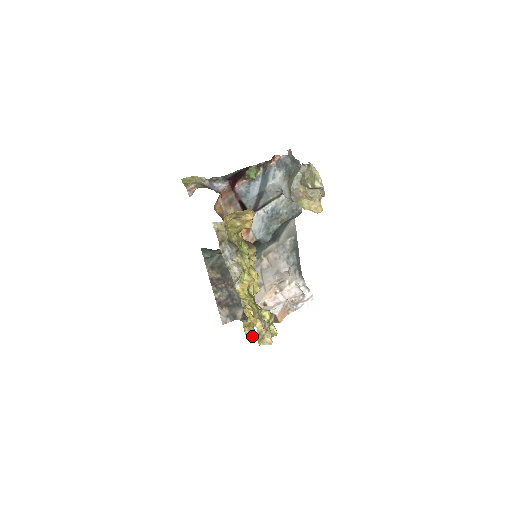
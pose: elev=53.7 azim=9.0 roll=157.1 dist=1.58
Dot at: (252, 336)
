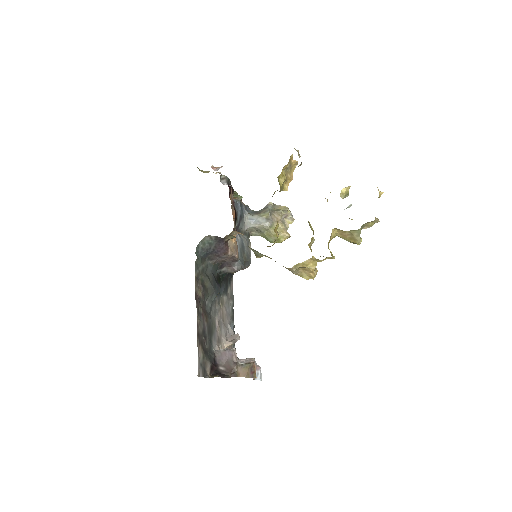
Dot at: (333, 257)
